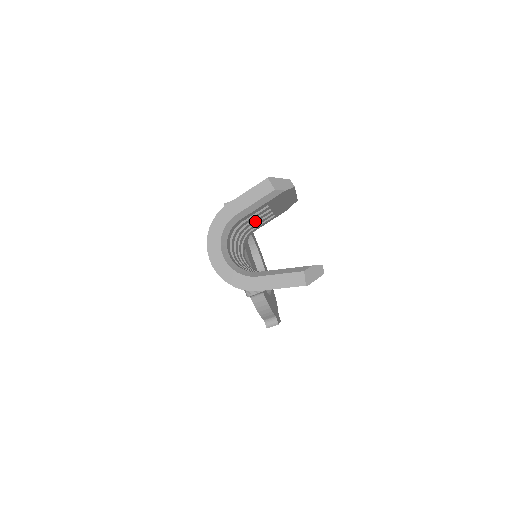
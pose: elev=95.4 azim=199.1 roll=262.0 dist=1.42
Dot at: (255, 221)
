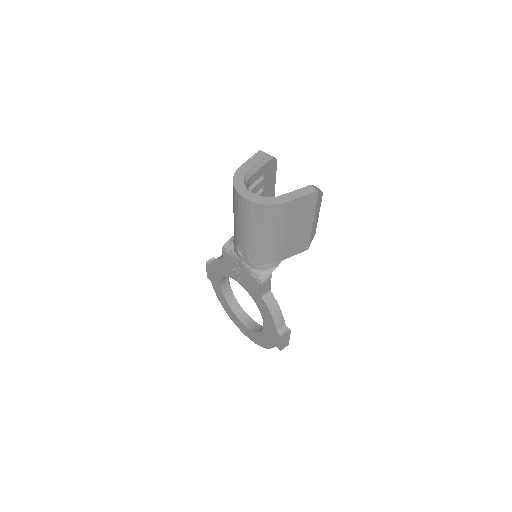
Dot at: occluded
